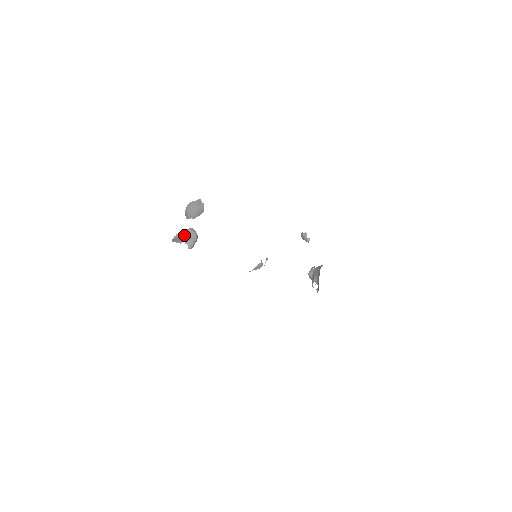
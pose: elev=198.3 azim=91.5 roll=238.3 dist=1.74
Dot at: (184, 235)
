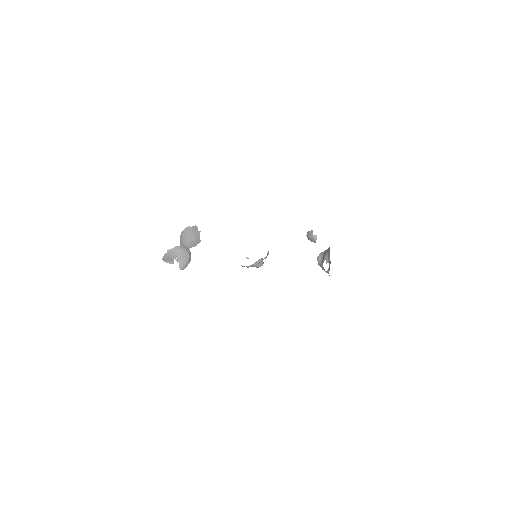
Dot at: (176, 252)
